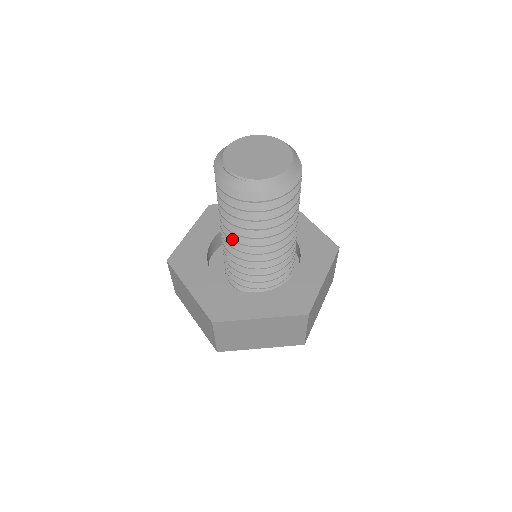
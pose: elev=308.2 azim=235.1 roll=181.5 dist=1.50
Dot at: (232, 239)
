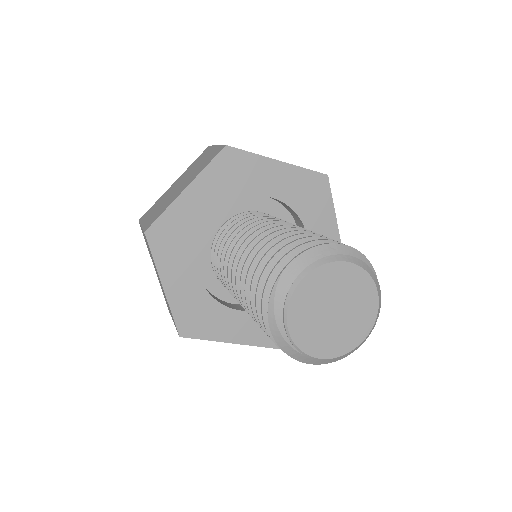
Dot at: (243, 306)
